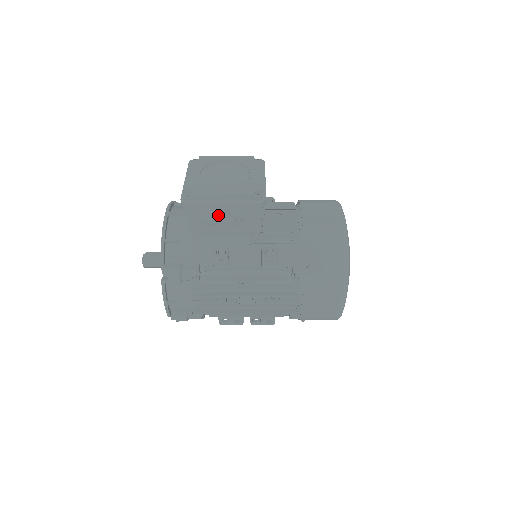
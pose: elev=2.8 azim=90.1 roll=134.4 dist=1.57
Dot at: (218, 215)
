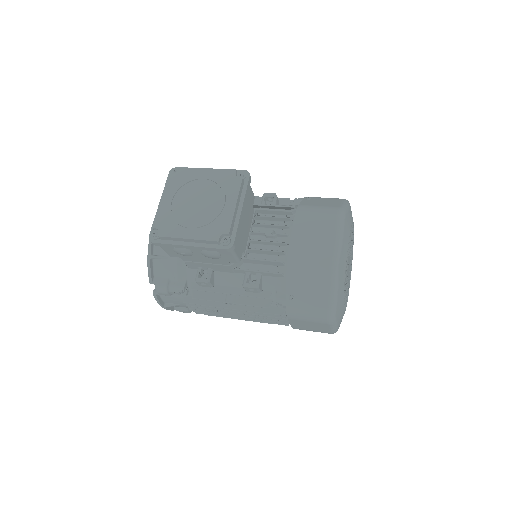
Dot at: (190, 251)
